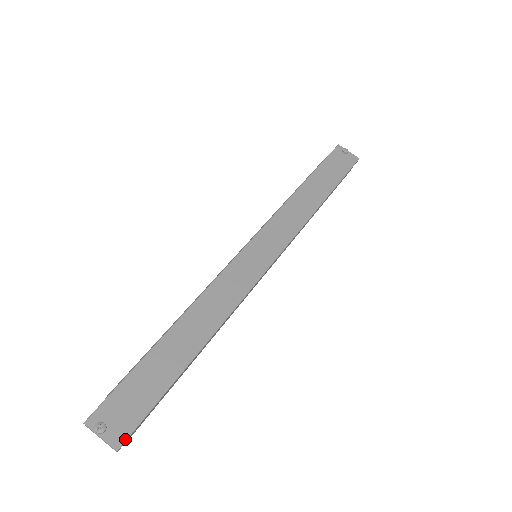
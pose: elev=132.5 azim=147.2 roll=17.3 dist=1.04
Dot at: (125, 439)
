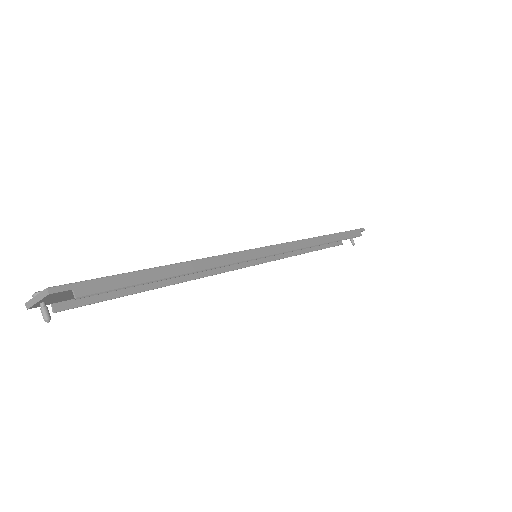
Dot at: (61, 285)
